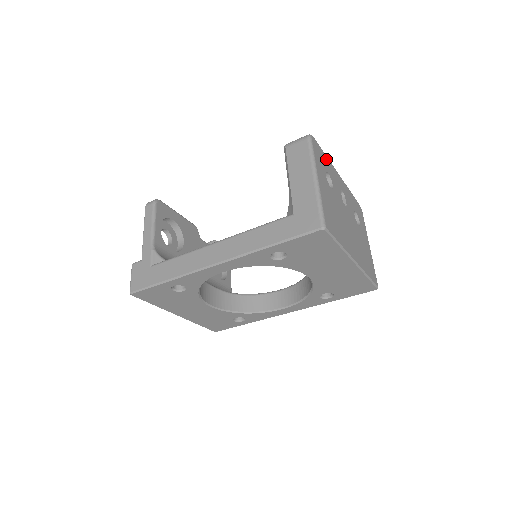
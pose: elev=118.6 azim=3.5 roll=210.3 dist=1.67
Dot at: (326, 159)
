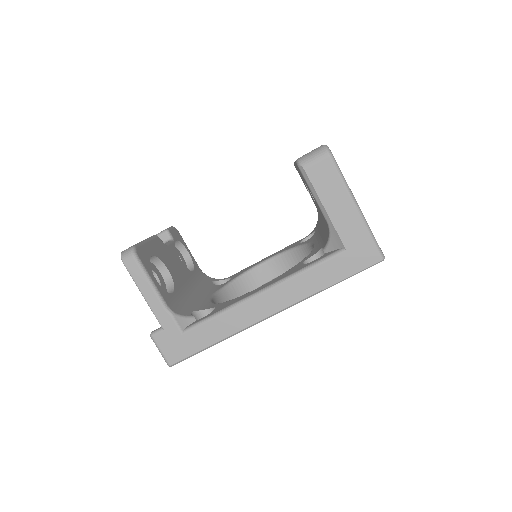
Dot at: occluded
